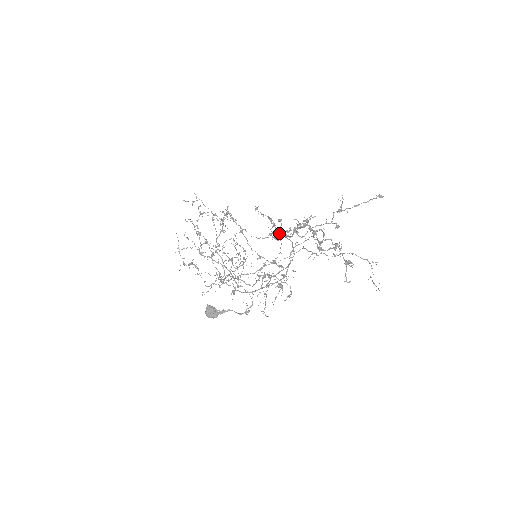
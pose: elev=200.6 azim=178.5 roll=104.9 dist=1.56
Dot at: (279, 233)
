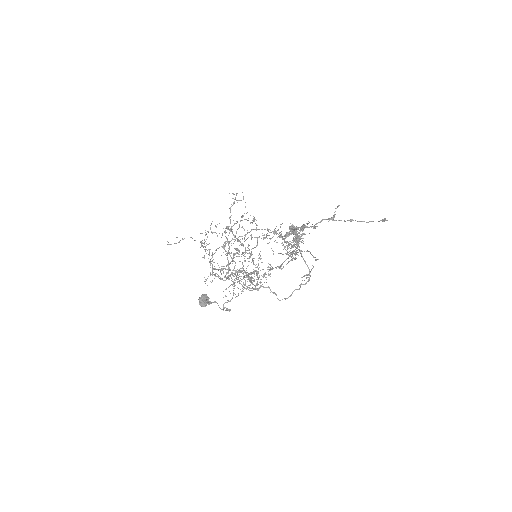
Dot at: occluded
